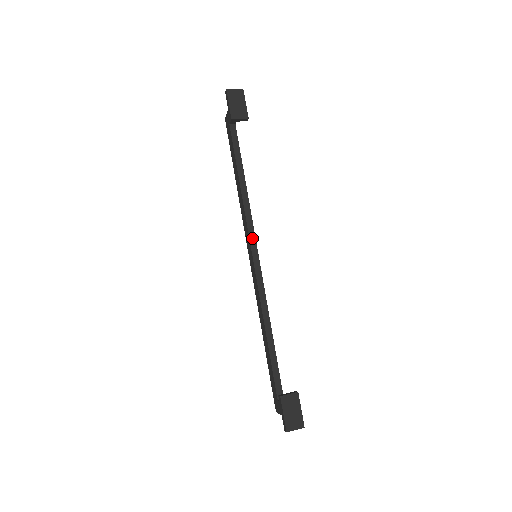
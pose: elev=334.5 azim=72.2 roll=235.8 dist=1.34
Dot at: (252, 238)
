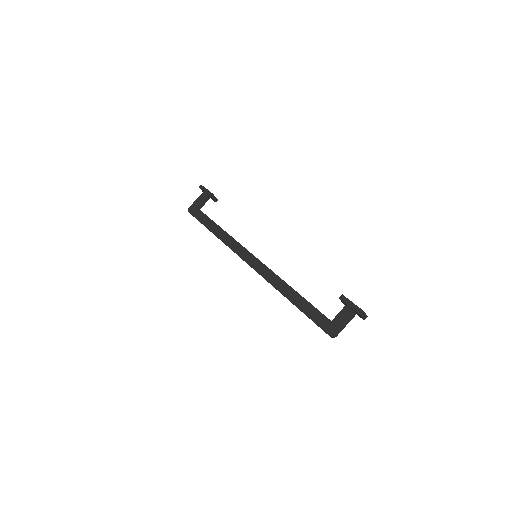
Dot at: occluded
